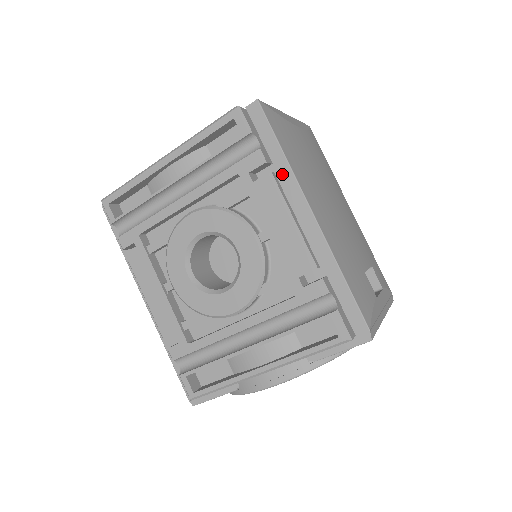
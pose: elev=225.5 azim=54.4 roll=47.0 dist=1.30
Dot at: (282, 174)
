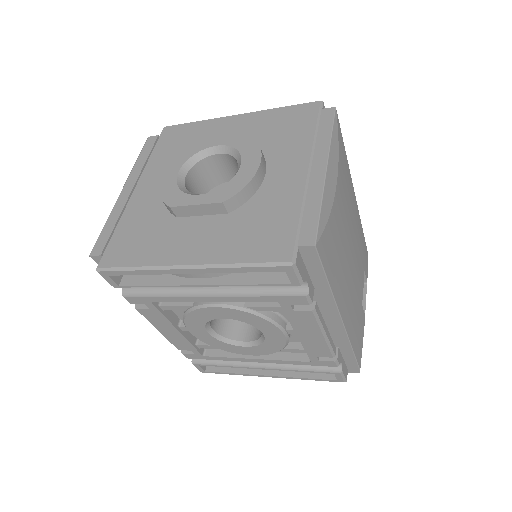
Dot at: (322, 297)
